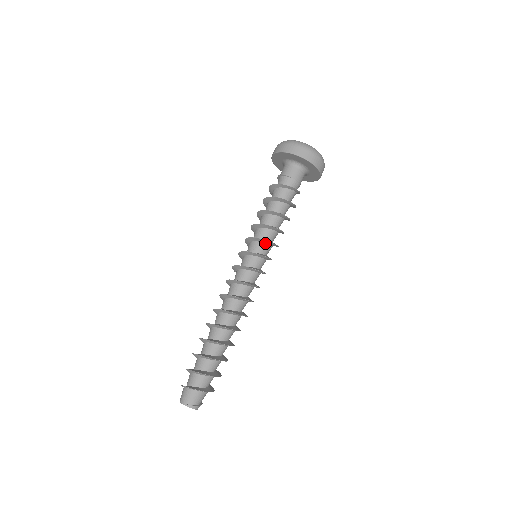
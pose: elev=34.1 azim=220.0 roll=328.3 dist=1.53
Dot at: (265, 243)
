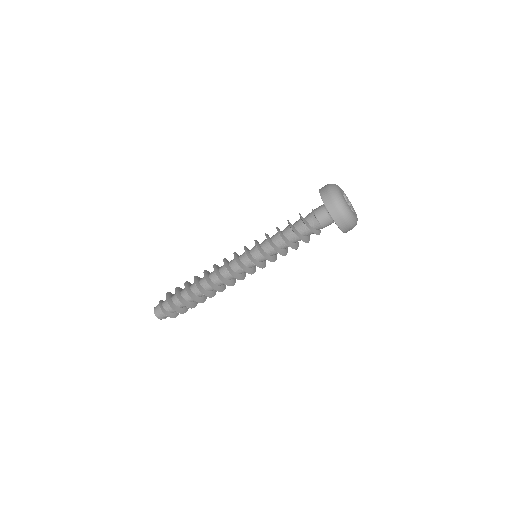
Dot at: (267, 258)
